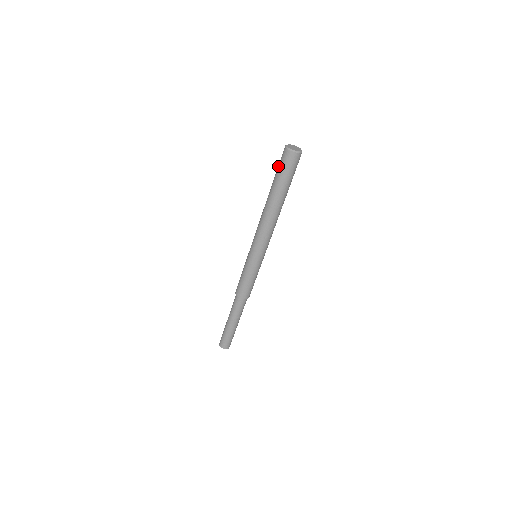
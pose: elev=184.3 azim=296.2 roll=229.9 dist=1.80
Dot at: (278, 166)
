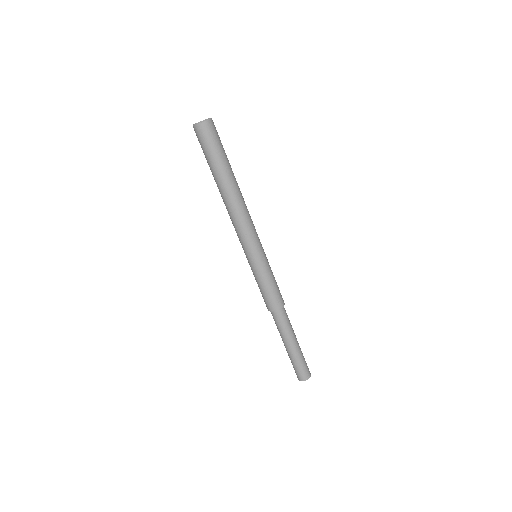
Dot at: occluded
